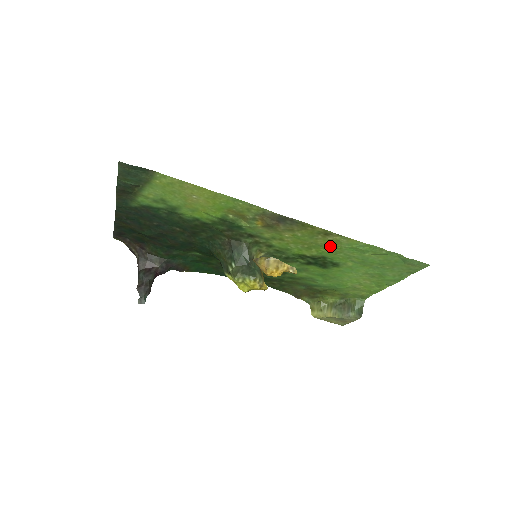
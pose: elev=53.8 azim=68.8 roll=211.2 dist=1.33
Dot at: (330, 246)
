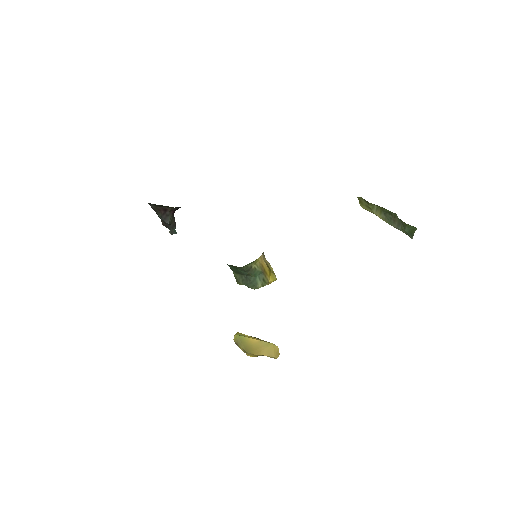
Dot at: occluded
